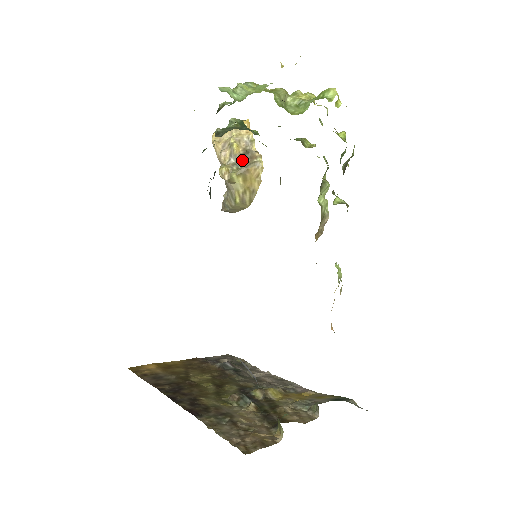
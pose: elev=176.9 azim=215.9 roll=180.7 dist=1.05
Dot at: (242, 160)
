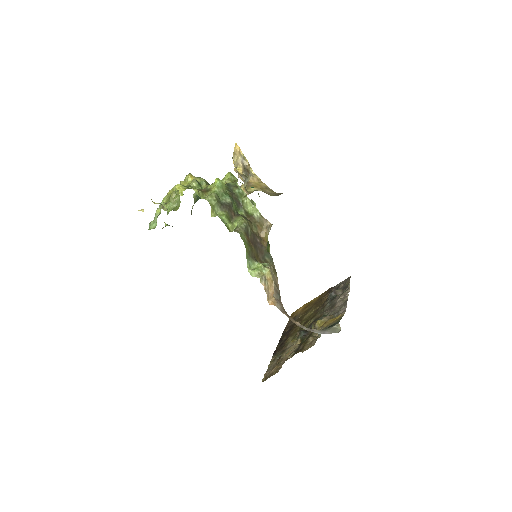
Dot at: (246, 176)
